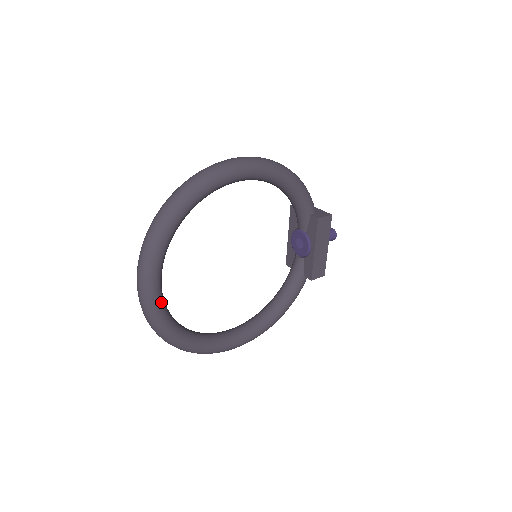
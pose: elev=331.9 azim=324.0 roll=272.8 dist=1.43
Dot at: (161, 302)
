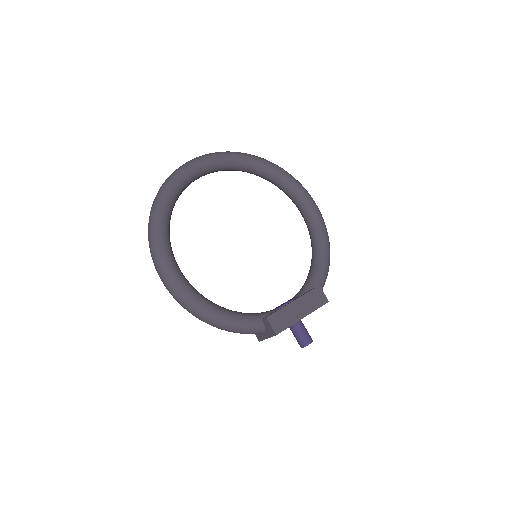
Dot at: (198, 170)
